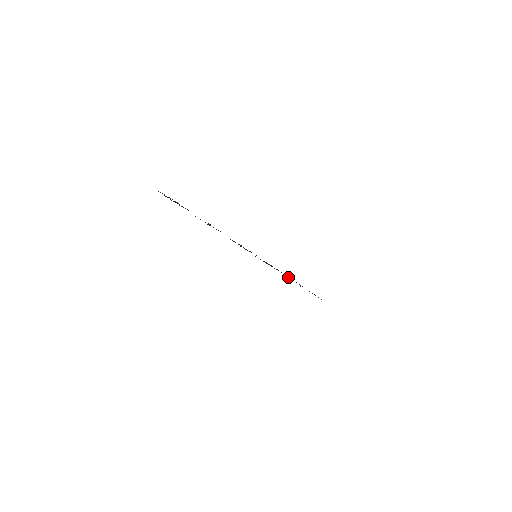
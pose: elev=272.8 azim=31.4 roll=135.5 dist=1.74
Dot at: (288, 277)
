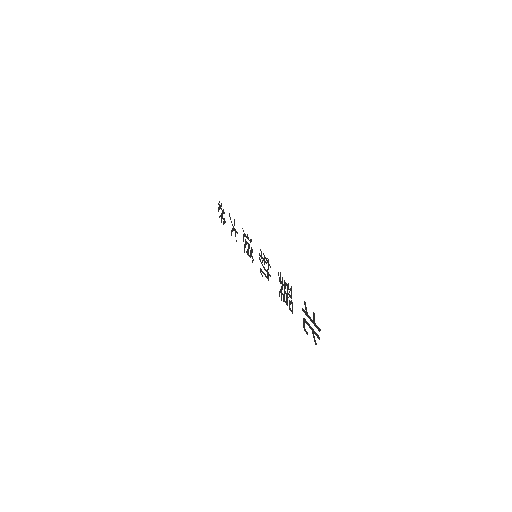
Dot at: occluded
